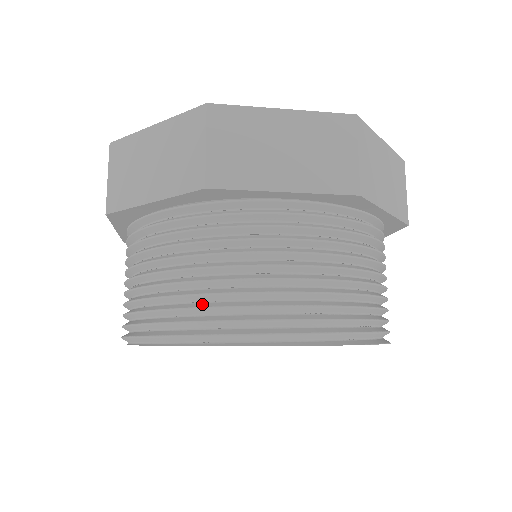
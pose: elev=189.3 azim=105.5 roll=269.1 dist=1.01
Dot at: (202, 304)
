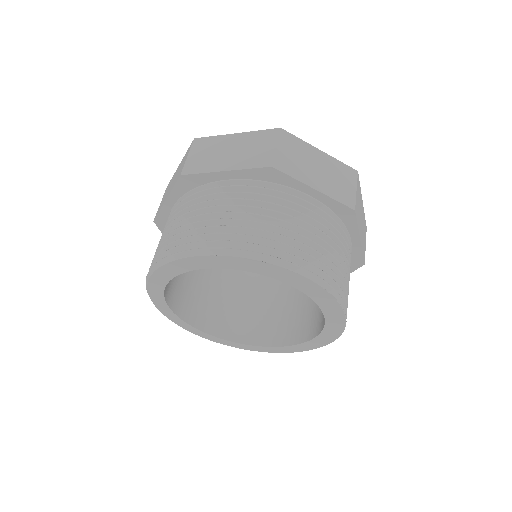
Dot at: (173, 243)
